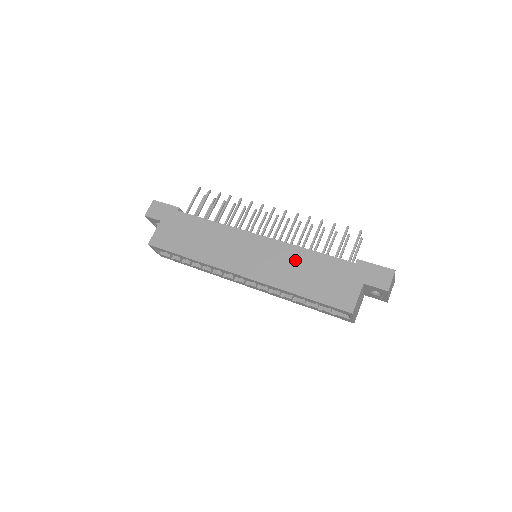
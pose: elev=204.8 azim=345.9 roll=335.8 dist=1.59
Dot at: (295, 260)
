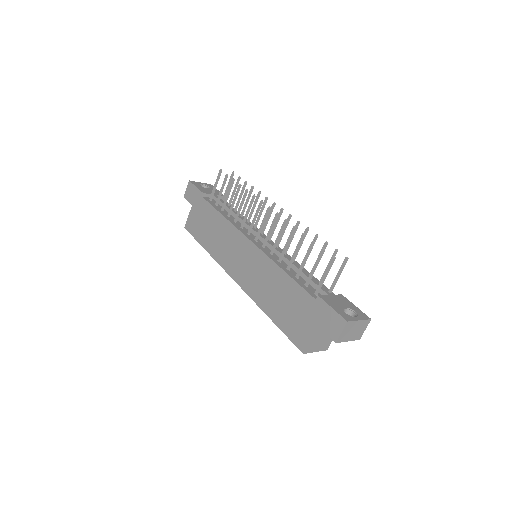
Dot at: (271, 278)
